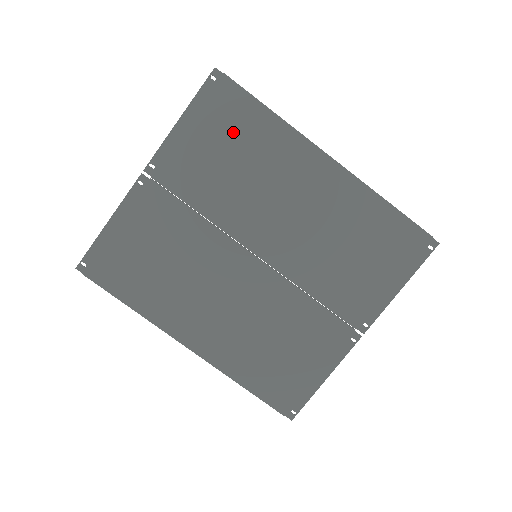
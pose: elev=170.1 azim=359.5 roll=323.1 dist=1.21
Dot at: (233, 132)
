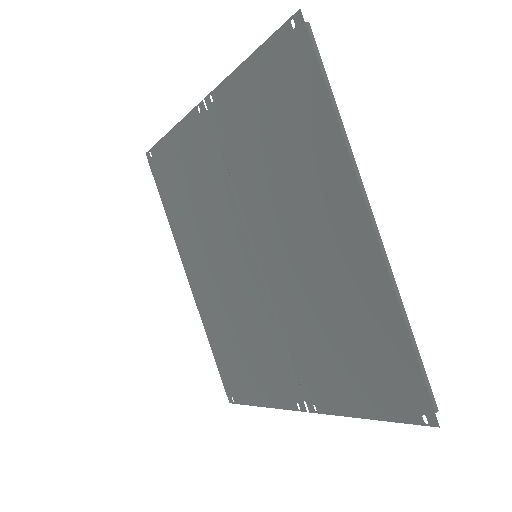
Dot at: (286, 109)
